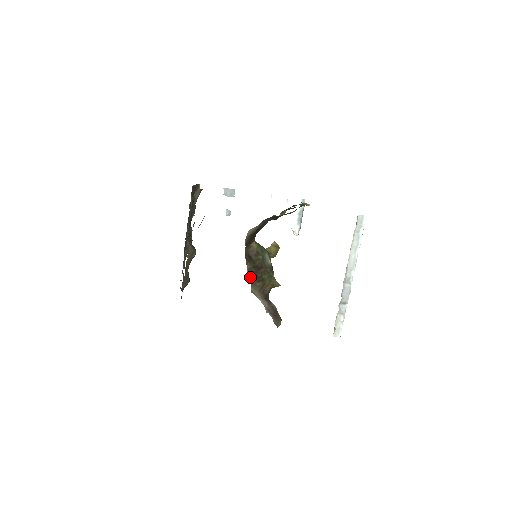
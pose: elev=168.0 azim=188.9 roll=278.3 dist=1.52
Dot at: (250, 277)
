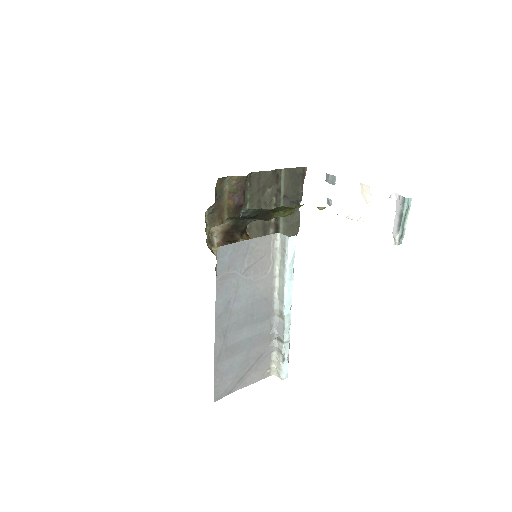
Dot at: occluded
